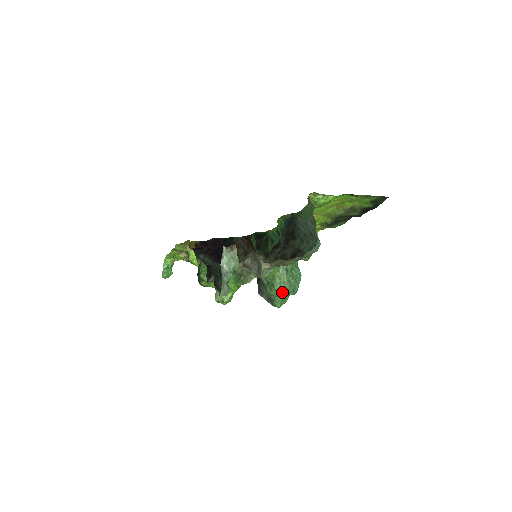
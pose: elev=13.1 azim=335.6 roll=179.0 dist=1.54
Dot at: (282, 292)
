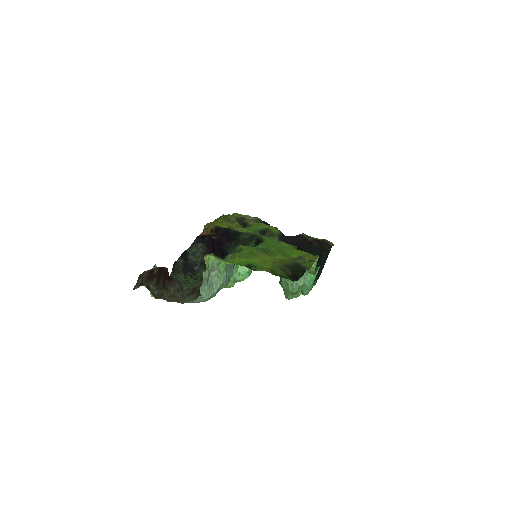
Dot at: (286, 290)
